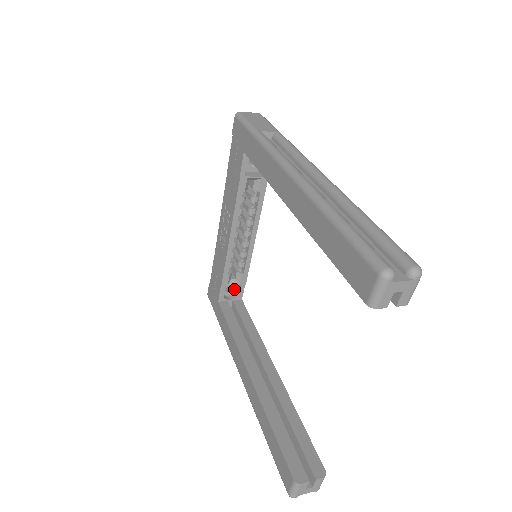
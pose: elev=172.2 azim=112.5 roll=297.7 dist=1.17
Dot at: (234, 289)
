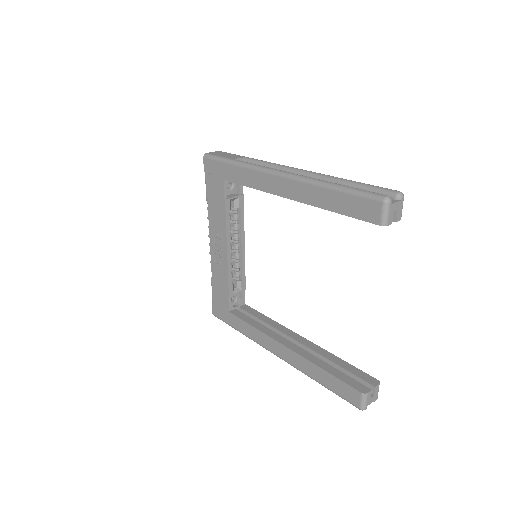
Dot at: (237, 298)
